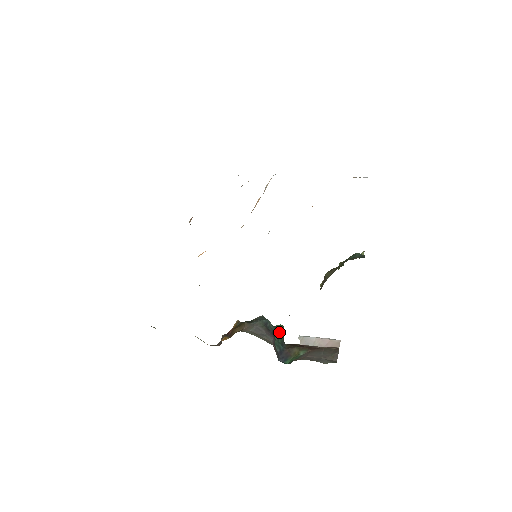
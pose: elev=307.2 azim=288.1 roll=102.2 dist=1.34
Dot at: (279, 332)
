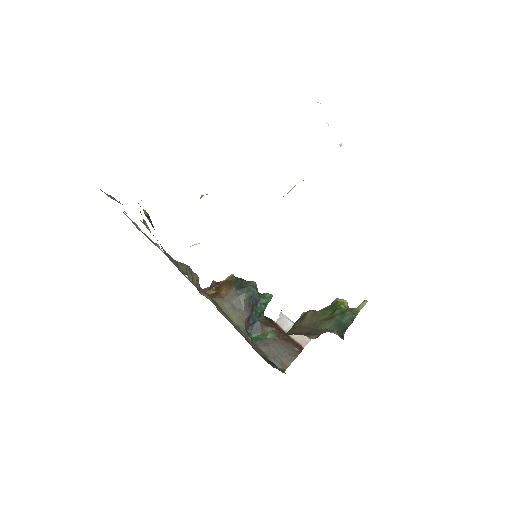
Dot at: (263, 304)
